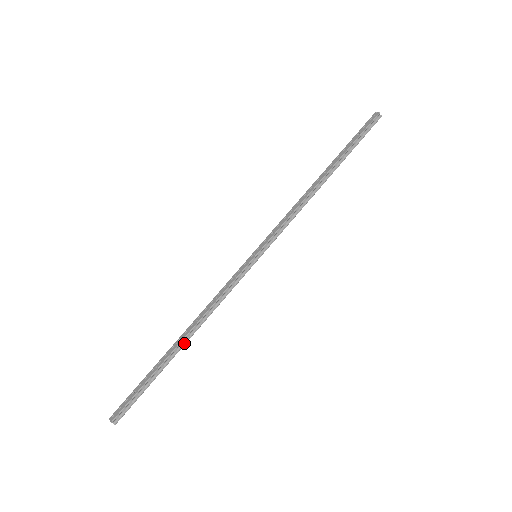
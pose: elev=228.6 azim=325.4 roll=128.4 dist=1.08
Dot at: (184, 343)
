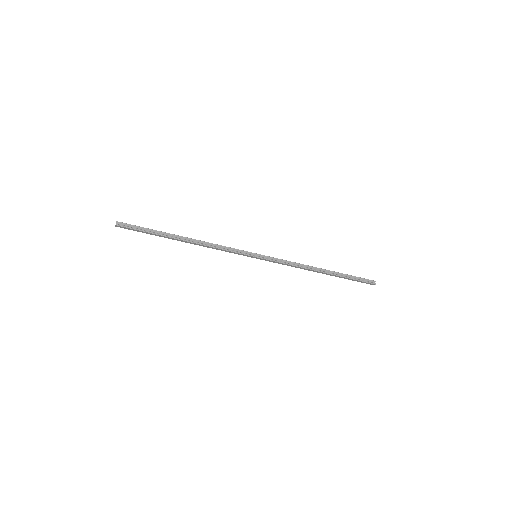
Dot at: (185, 239)
